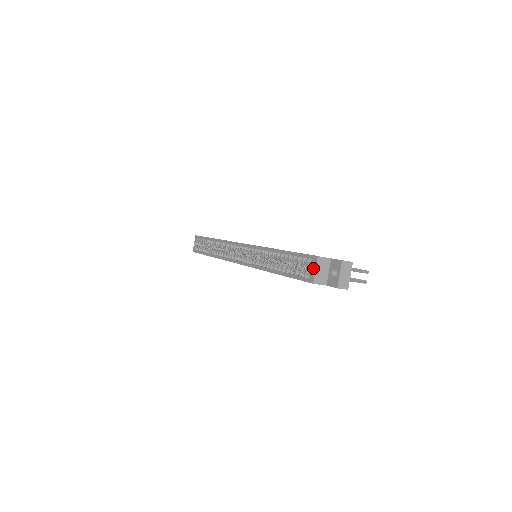
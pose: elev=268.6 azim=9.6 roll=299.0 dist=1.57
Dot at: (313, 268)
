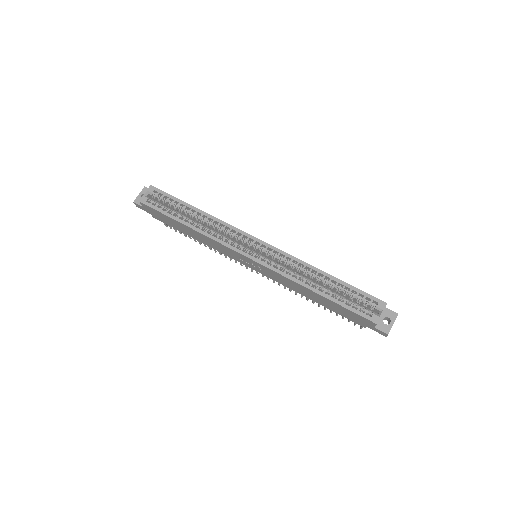
Dot at: (373, 309)
